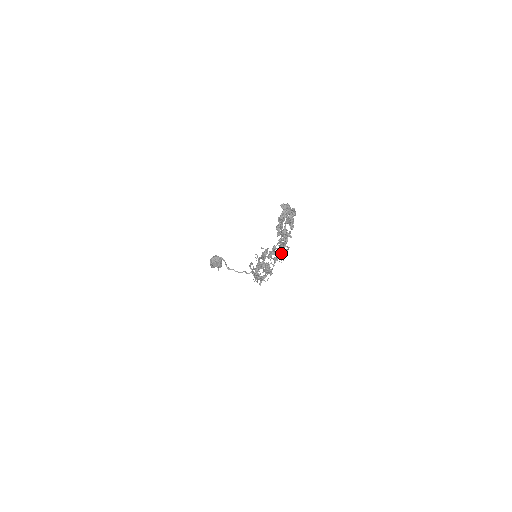
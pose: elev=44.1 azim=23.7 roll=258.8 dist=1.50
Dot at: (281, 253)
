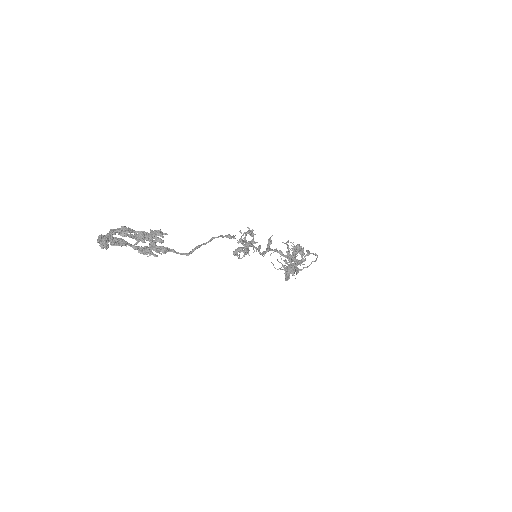
Dot at: (248, 242)
